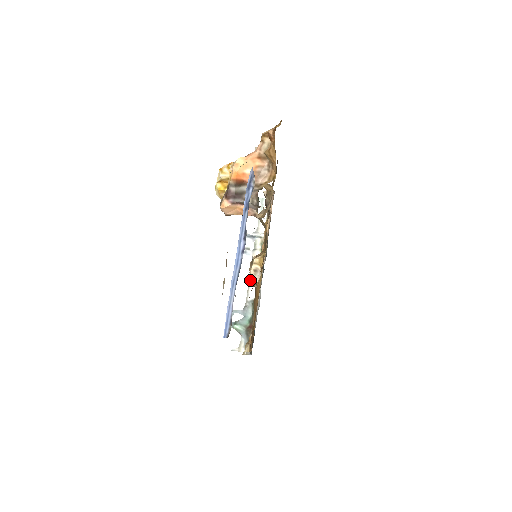
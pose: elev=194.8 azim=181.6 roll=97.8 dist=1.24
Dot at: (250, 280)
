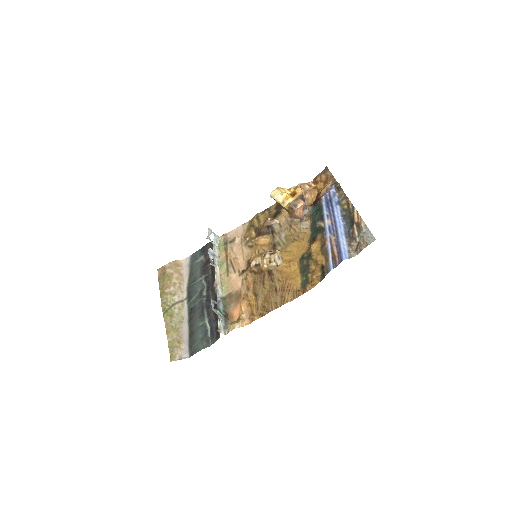
Dot at: (217, 283)
